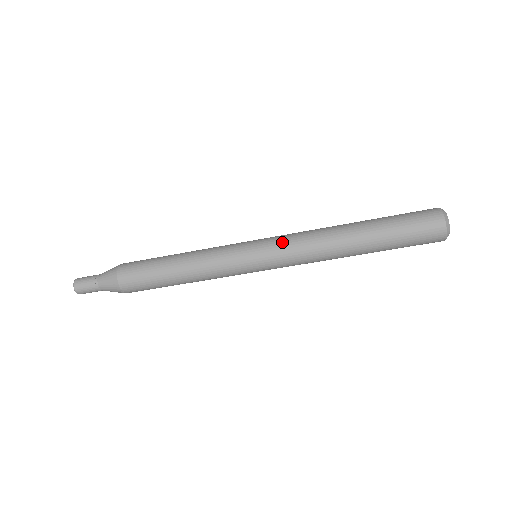
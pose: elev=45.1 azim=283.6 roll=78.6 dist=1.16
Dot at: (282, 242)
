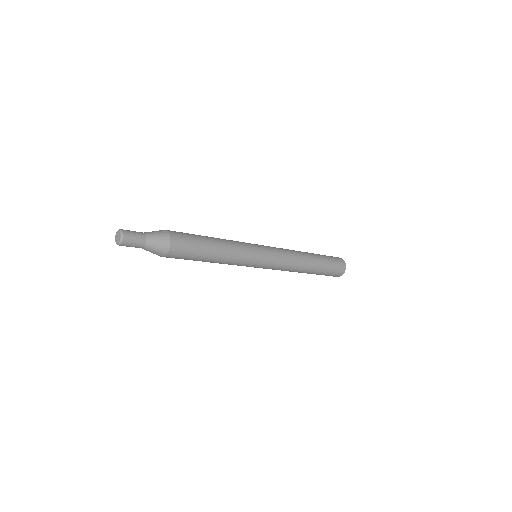
Dot at: (277, 266)
